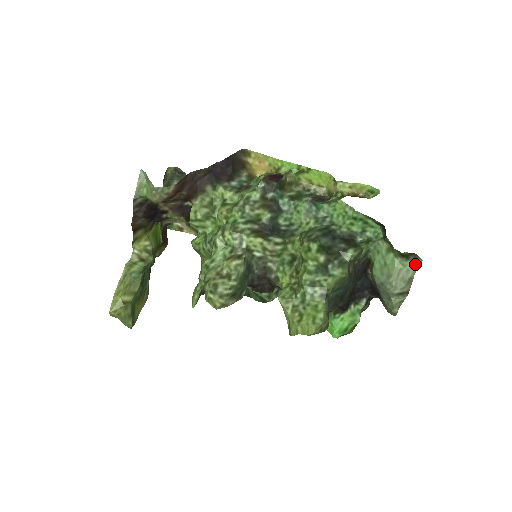
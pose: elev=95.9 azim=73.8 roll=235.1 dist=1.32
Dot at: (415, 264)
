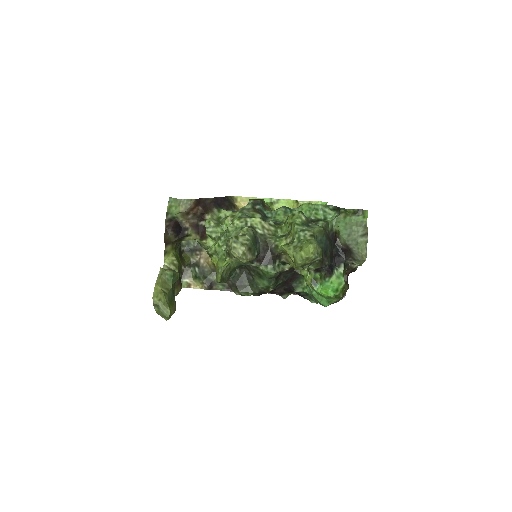
Dot at: (364, 216)
